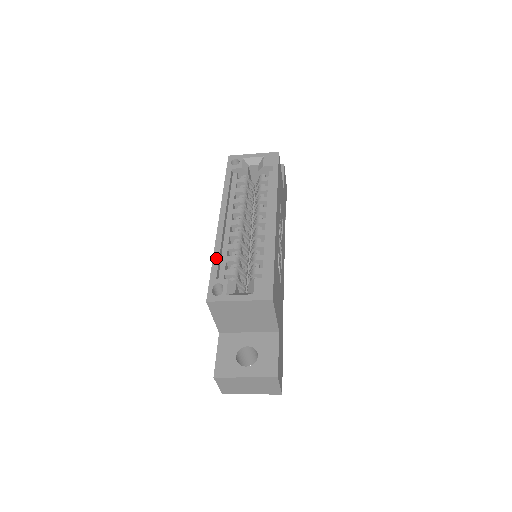
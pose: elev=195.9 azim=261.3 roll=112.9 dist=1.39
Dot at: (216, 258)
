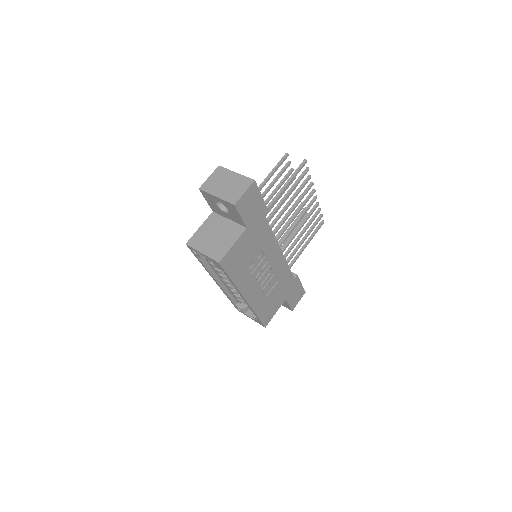
Dot at: (229, 298)
